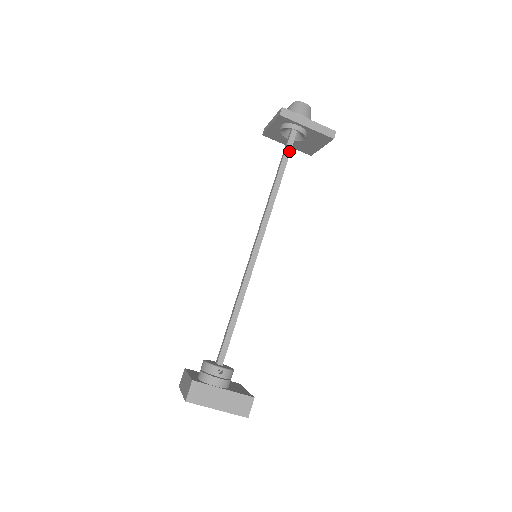
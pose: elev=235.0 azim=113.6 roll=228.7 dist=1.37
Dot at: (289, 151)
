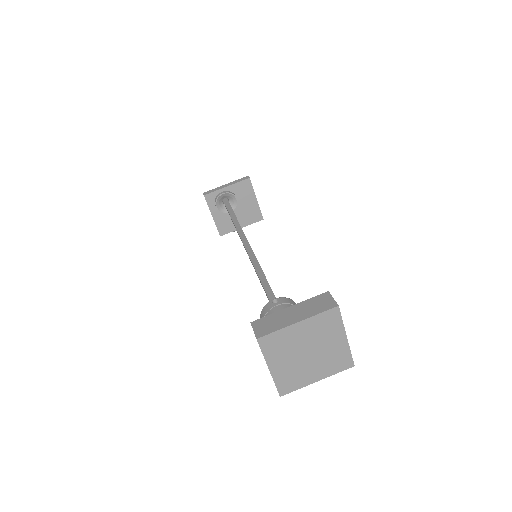
Dot at: (229, 206)
